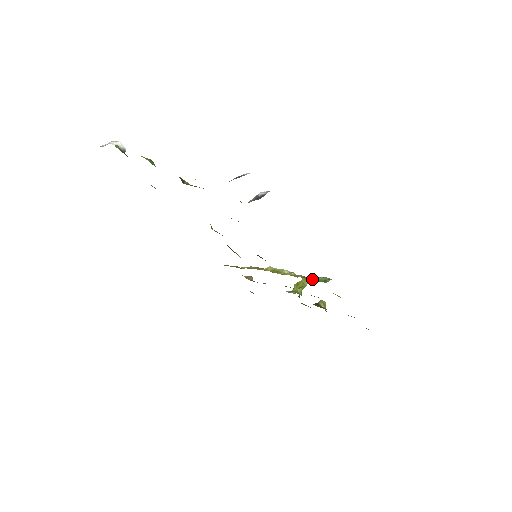
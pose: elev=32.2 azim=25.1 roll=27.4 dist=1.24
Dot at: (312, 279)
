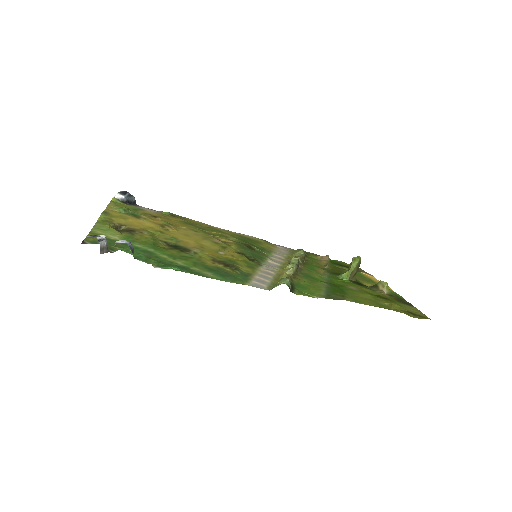
Dot at: (276, 282)
